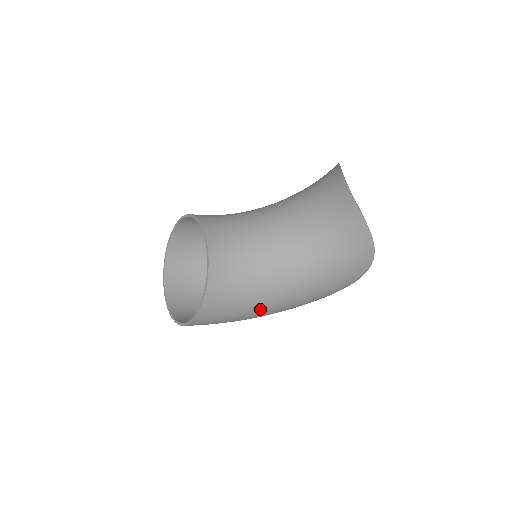
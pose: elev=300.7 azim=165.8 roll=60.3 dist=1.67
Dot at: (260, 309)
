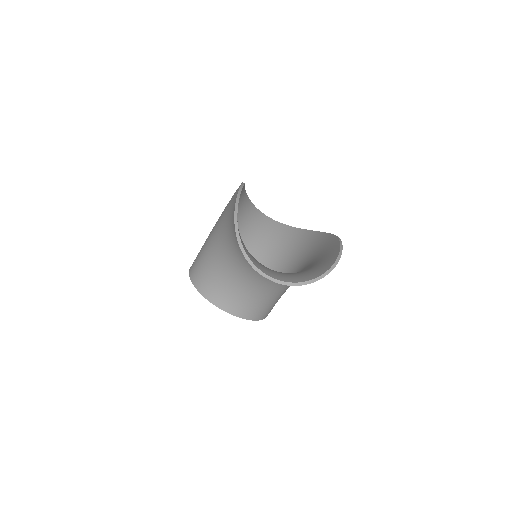
Dot at: occluded
